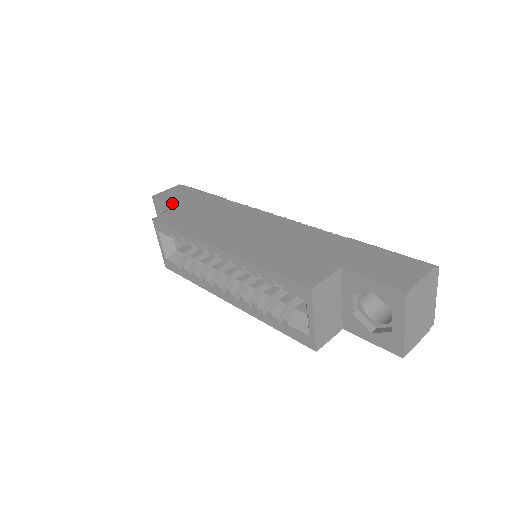
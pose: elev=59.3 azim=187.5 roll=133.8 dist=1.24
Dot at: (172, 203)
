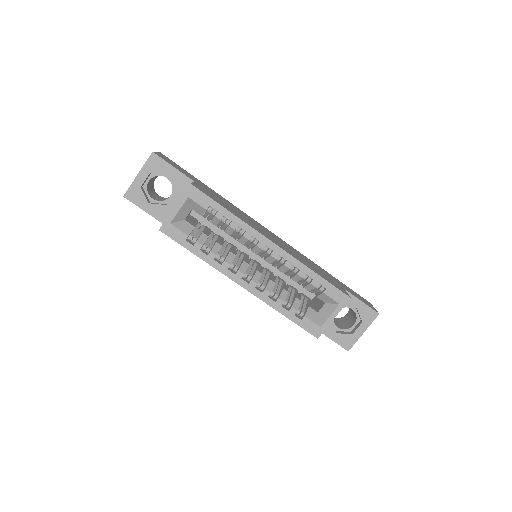
Dot at: (184, 174)
